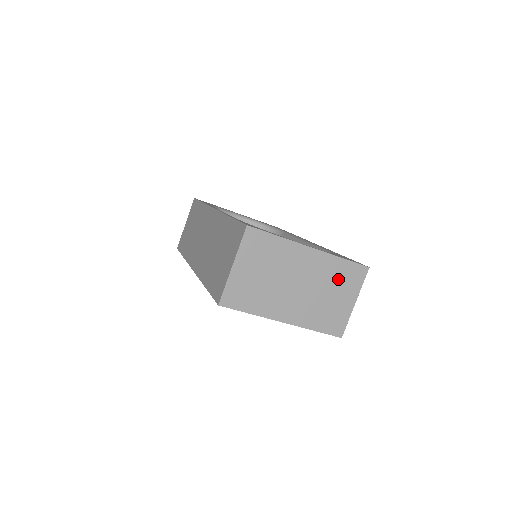
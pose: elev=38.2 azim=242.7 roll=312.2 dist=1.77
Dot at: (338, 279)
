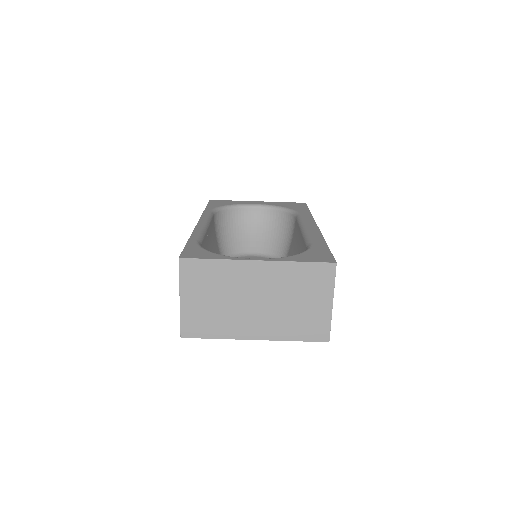
Dot at: (302, 284)
